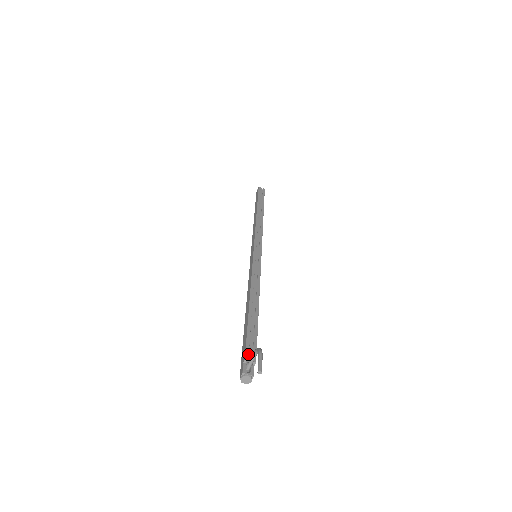
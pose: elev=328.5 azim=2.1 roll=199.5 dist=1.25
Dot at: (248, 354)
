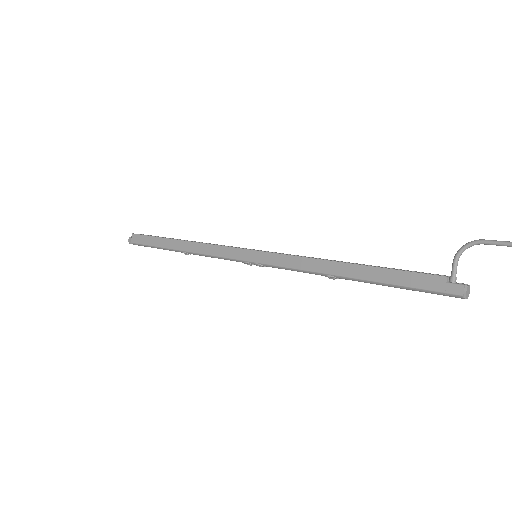
Dot at: (438, 275)
